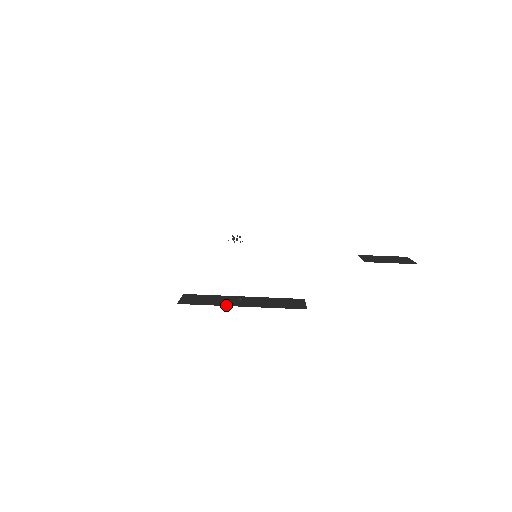
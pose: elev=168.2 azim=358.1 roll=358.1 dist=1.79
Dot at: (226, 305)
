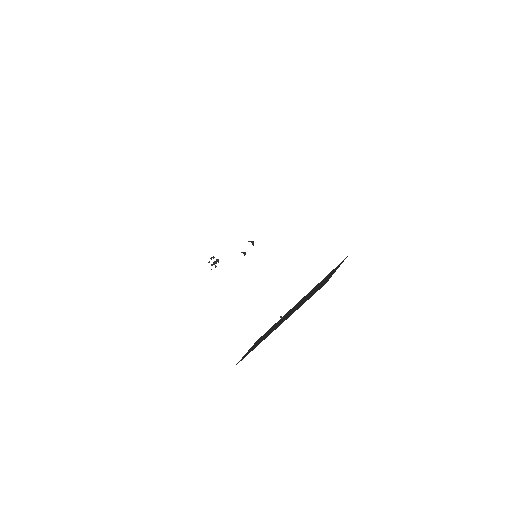
Dot at: occluded
